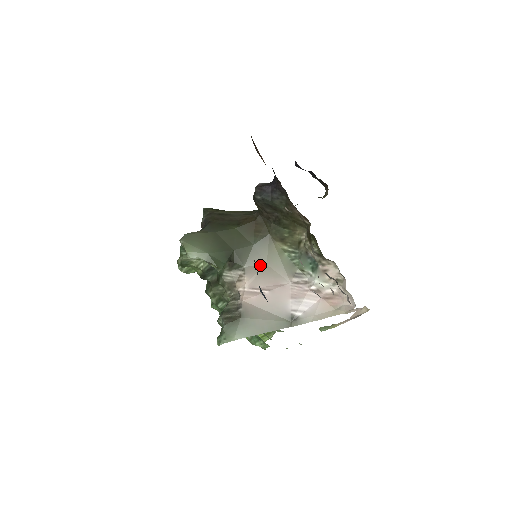
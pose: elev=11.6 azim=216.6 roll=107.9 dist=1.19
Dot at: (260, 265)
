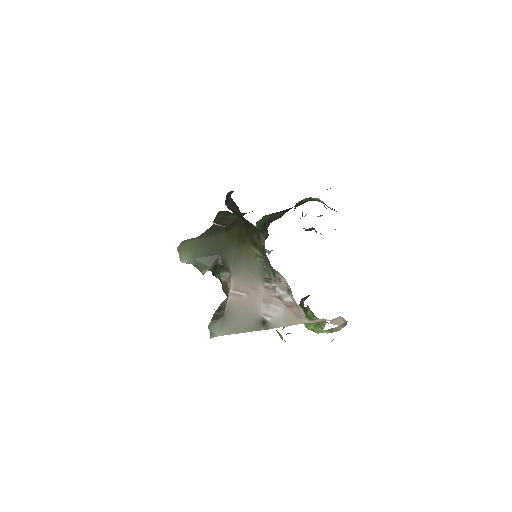
Dot at: (242, 268)
